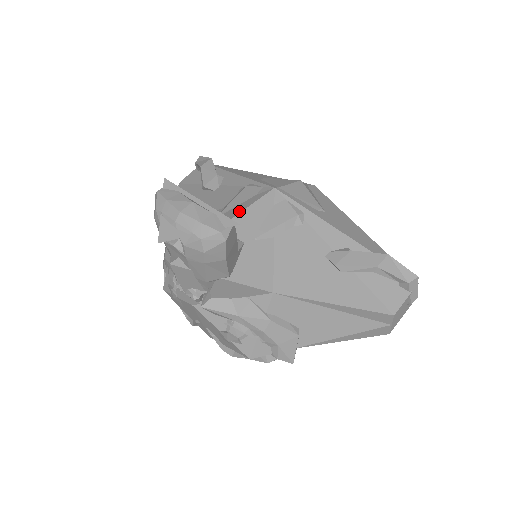
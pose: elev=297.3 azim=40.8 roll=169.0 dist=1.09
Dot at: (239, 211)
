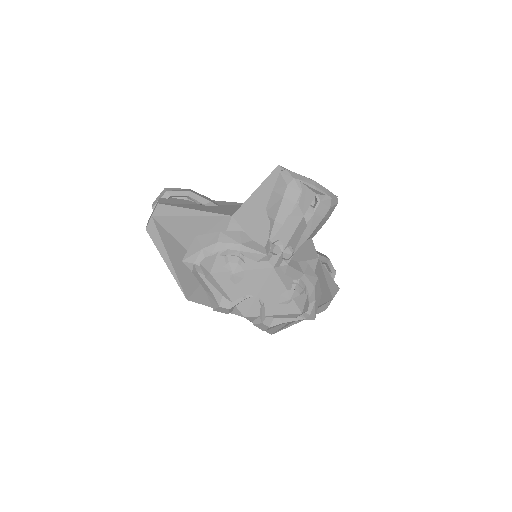
Dot at: occluded
